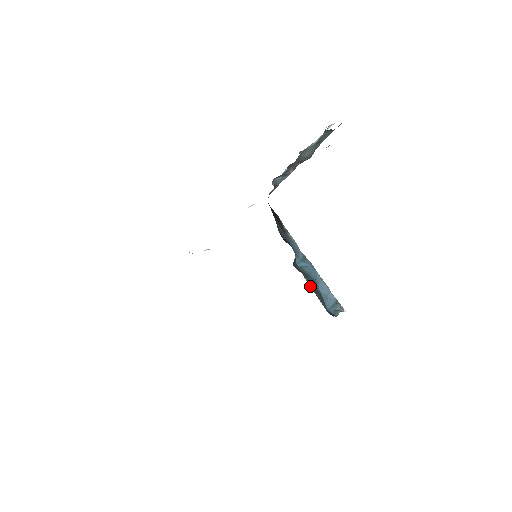
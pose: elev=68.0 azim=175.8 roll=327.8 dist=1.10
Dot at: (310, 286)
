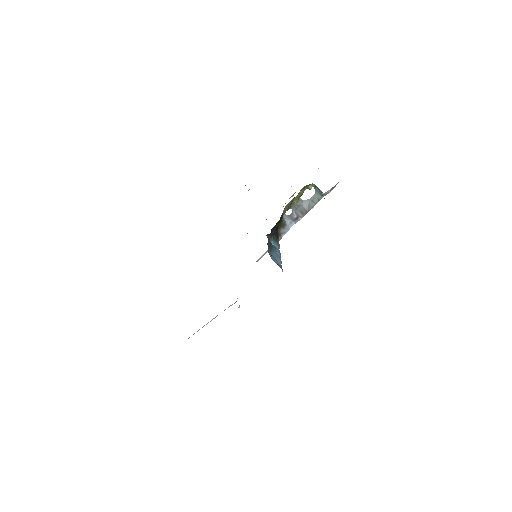
Dot at: (268, 243)
